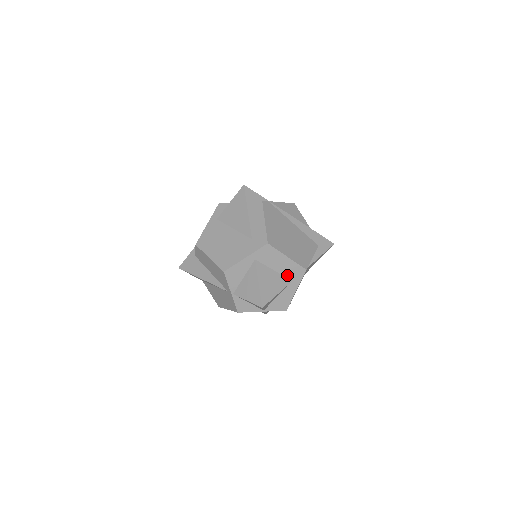
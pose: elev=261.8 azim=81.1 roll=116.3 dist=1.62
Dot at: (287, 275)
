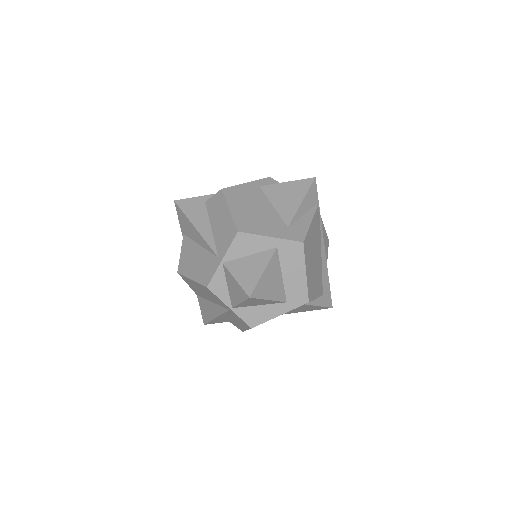
Dot at: (288, 291)
